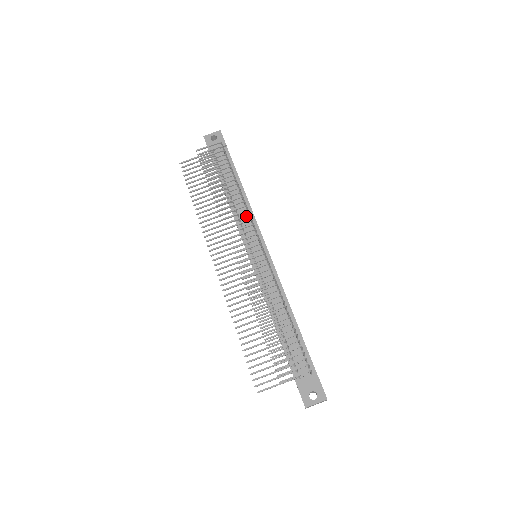
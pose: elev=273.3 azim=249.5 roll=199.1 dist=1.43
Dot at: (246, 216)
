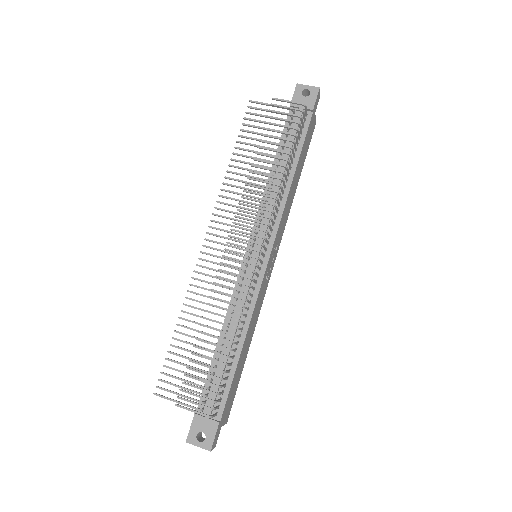
Dot at: (268, 210)
